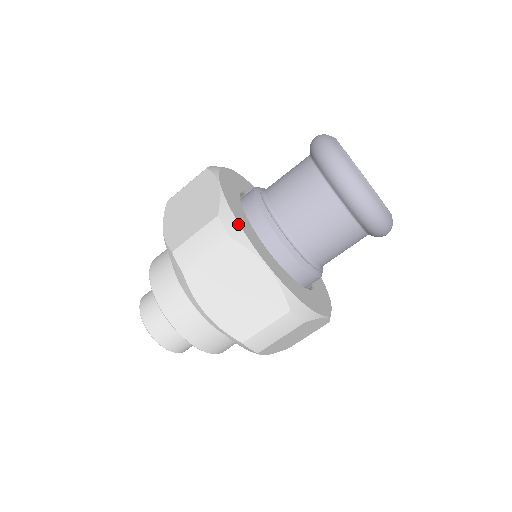
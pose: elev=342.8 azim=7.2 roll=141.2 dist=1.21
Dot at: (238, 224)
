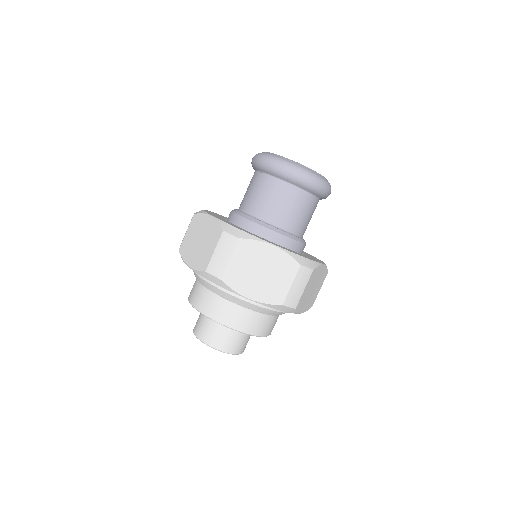
Dot at: occluded
